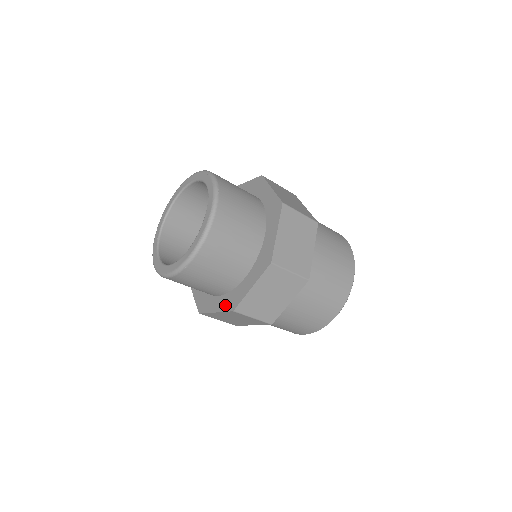
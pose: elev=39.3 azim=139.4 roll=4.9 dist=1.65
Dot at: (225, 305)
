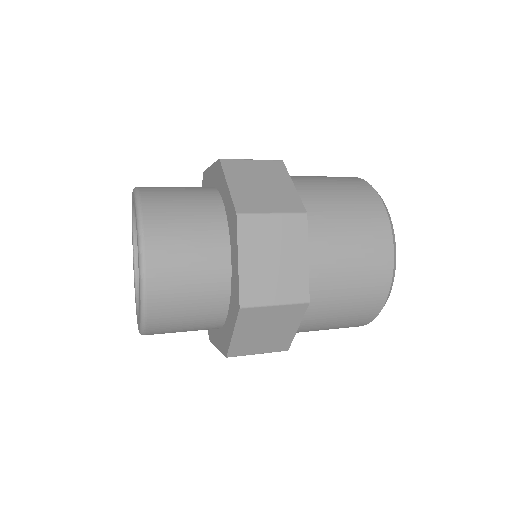
Dot at: (221, 345)
